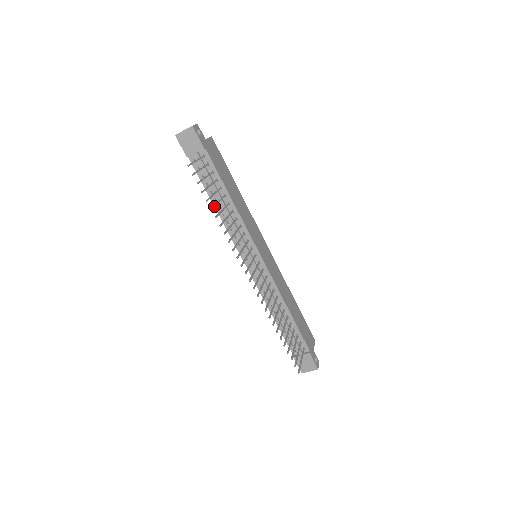
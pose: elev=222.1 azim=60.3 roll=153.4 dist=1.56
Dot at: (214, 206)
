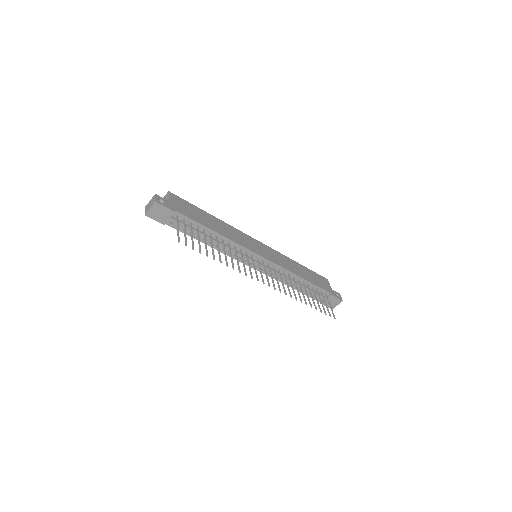
Dot at: (213, 254)
